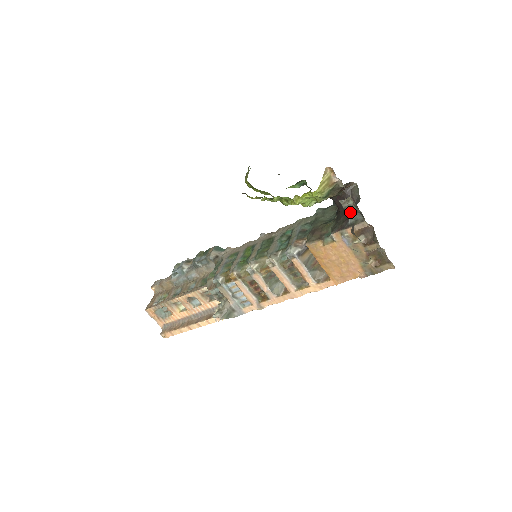
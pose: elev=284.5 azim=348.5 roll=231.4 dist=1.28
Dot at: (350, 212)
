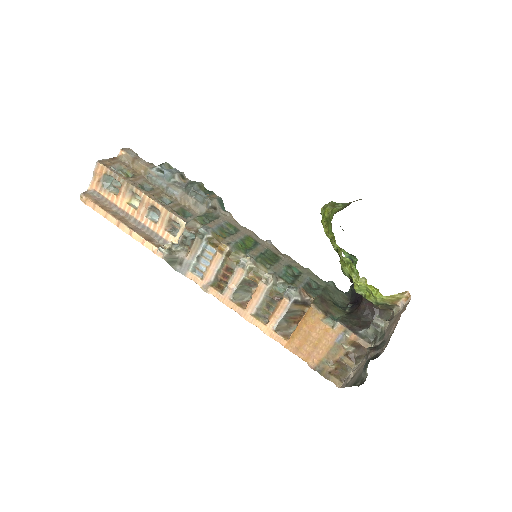
Dot at: (372, 328)
